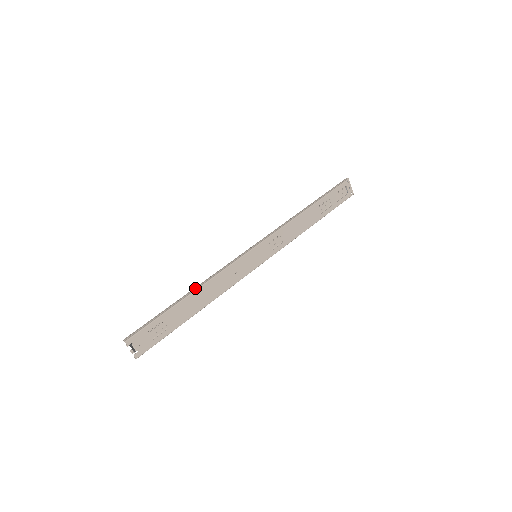
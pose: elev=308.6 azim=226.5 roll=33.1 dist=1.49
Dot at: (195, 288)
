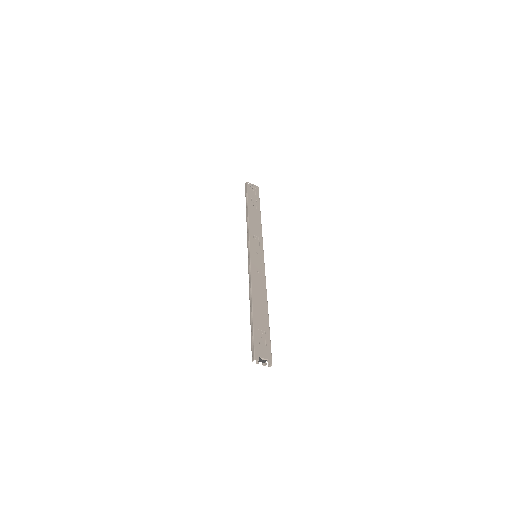
Dot at: (250, 299)
